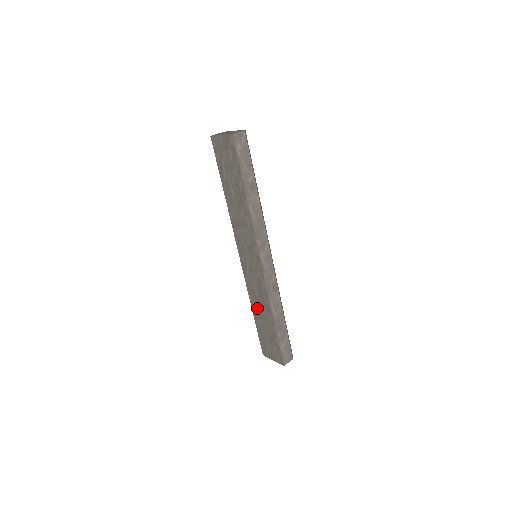
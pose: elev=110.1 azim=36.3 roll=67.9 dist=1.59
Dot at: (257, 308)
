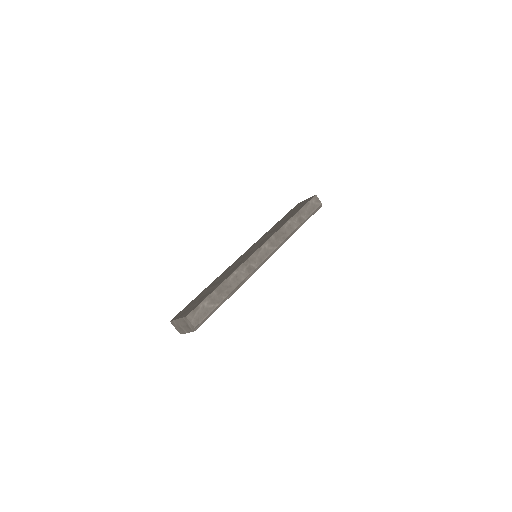
Dot at: (216, 281)
